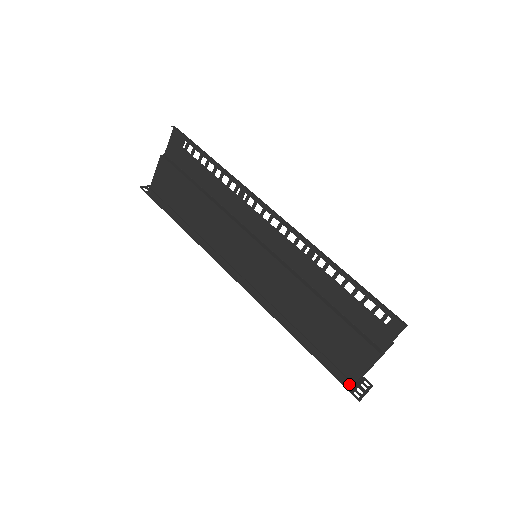
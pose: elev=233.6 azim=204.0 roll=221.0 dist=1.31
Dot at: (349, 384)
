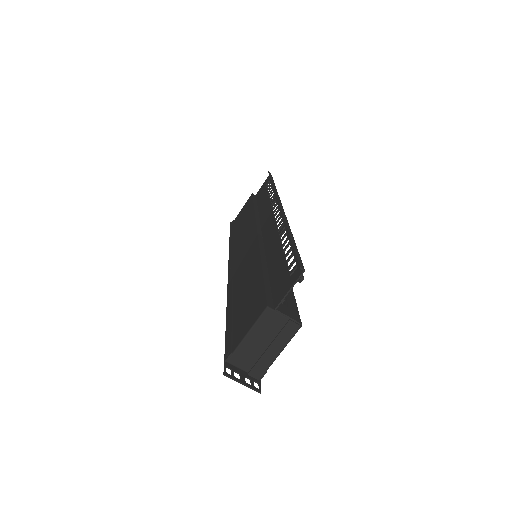
Dot at: (228, 353)
